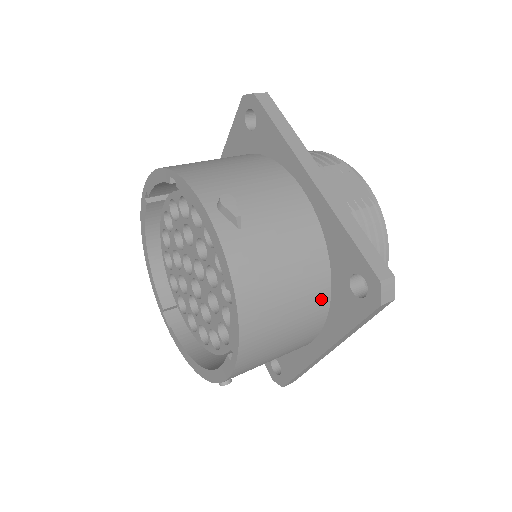
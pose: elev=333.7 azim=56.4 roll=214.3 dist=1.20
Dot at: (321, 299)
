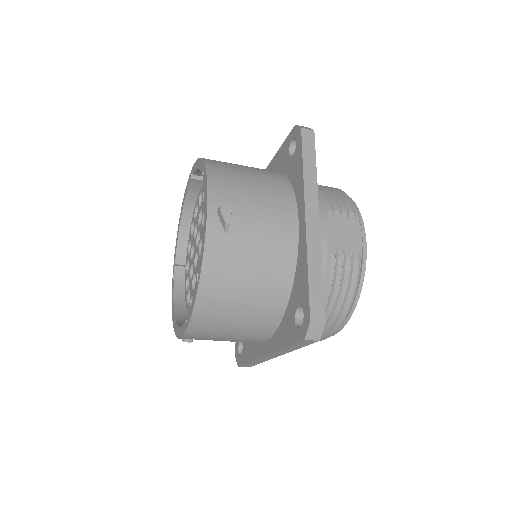
Dot at: (274, 313)
